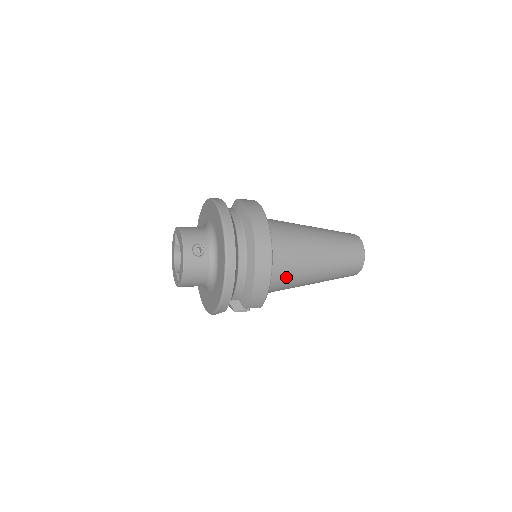
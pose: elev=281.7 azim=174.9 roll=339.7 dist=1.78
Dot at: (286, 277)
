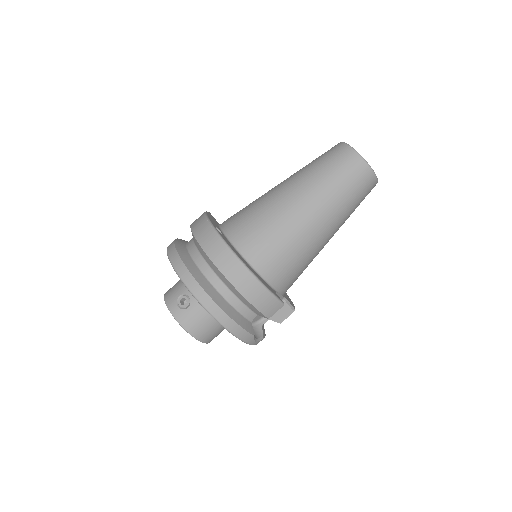
Dot at: (284, 255)
